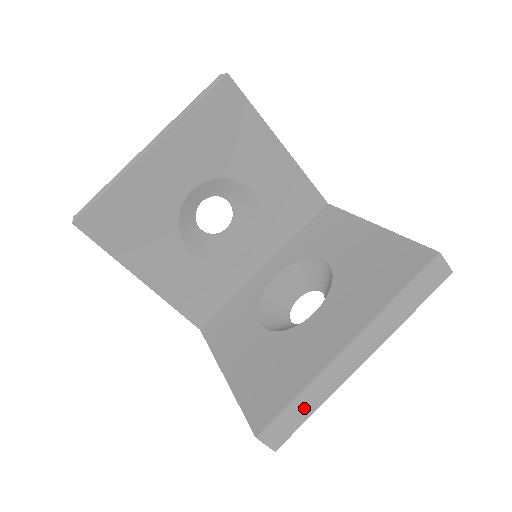
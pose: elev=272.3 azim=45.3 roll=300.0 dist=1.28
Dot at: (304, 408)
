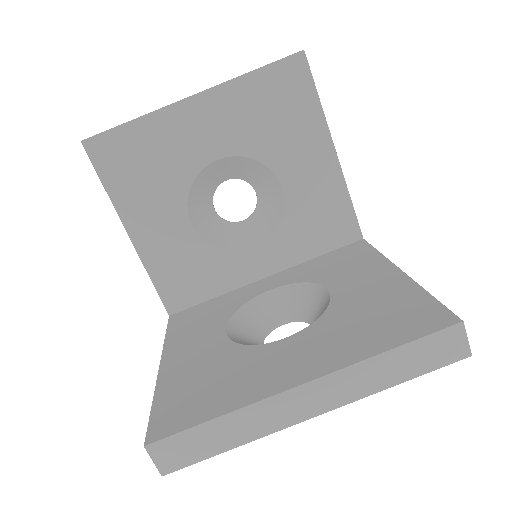
Dot at: (217, 438)
